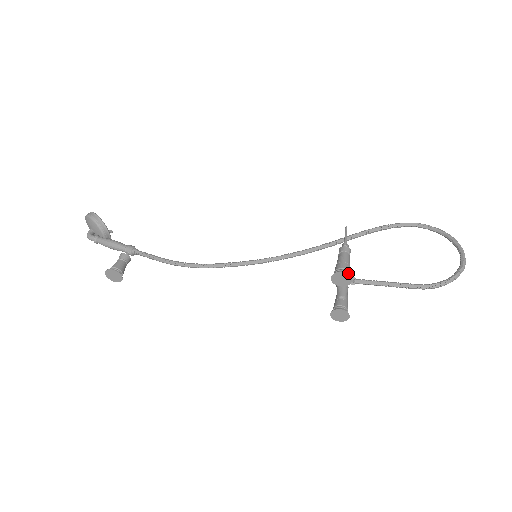
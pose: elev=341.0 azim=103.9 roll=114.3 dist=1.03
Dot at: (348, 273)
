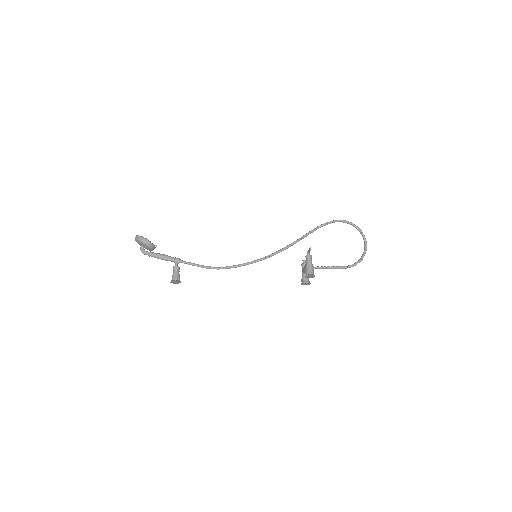
Dot at: (313, 273)
